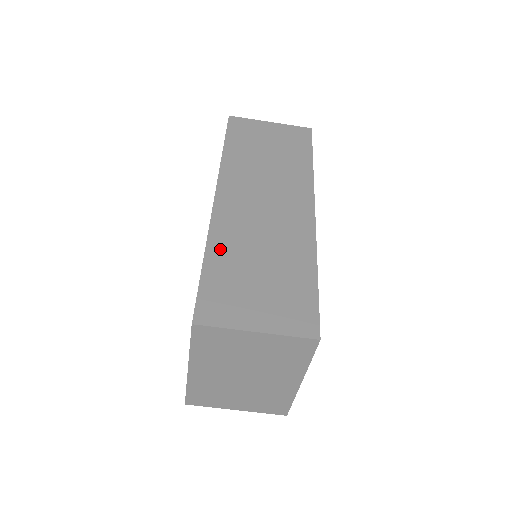
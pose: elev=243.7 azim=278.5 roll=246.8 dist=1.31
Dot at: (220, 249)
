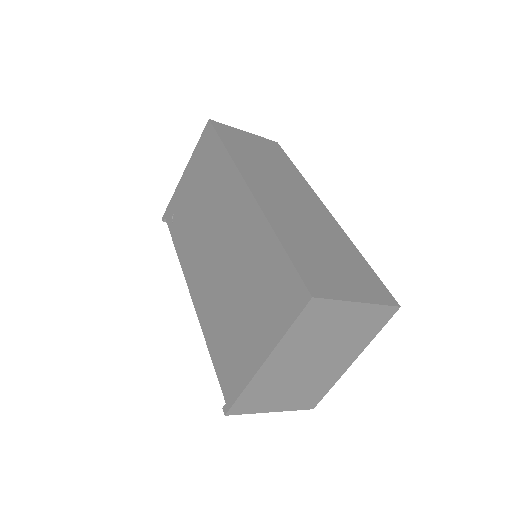
Dot at: (286, 233)
